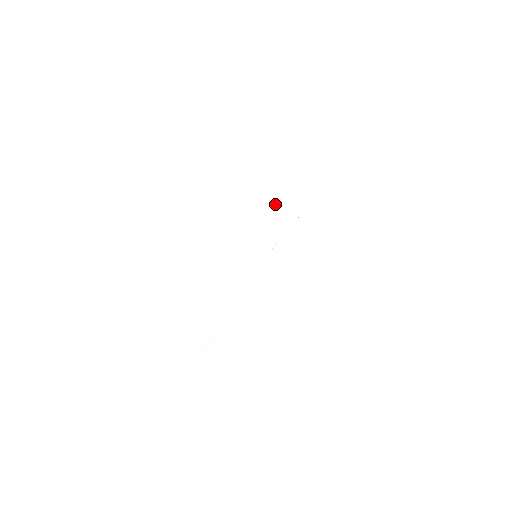
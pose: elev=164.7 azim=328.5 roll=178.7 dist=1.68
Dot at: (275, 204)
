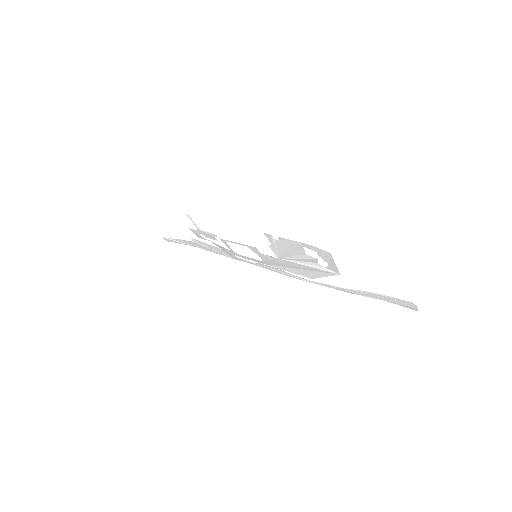
Dot at: (307, 257)
